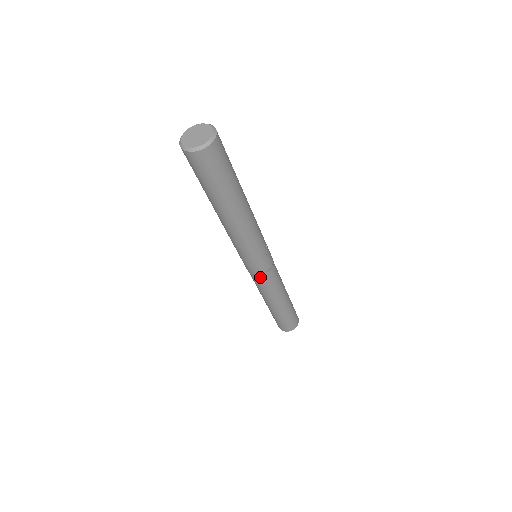
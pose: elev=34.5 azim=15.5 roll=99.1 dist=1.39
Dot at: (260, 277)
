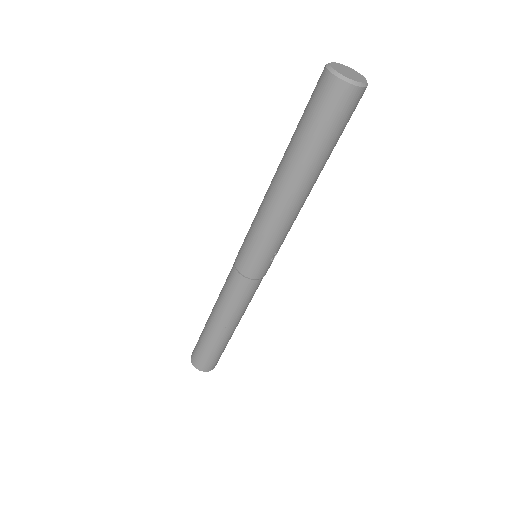
Dot at: (241, 279)
